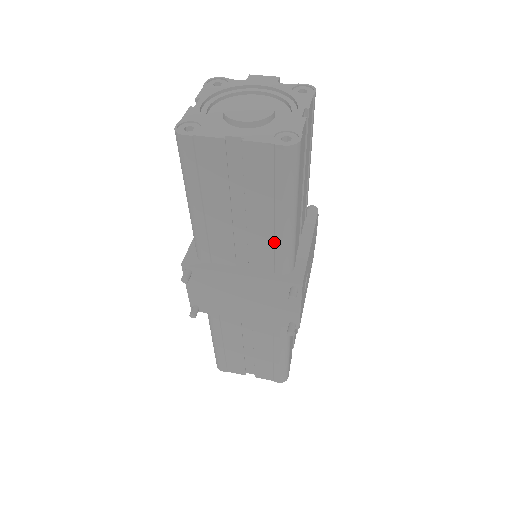
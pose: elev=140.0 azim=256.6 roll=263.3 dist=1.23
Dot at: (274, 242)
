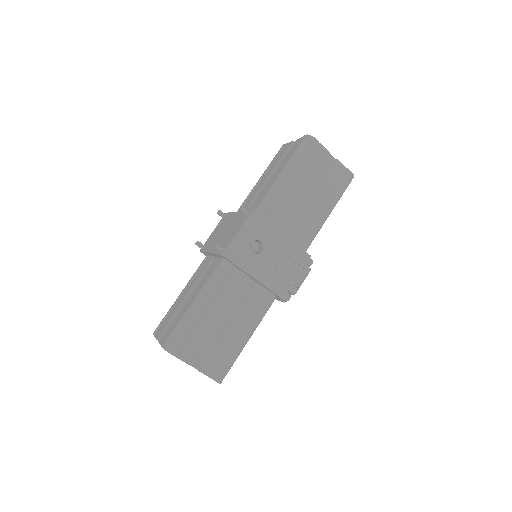
Dot at: (267, 191)
